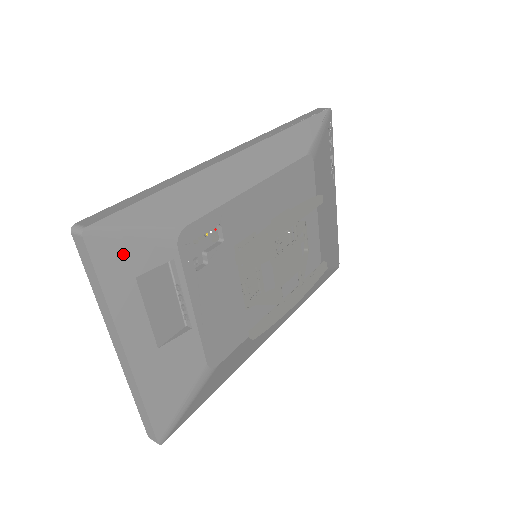
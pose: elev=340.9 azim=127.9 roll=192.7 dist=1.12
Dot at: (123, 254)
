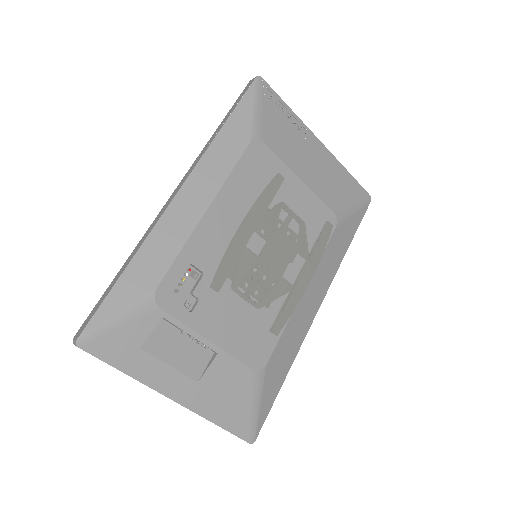
Dot at: (118, 339)
